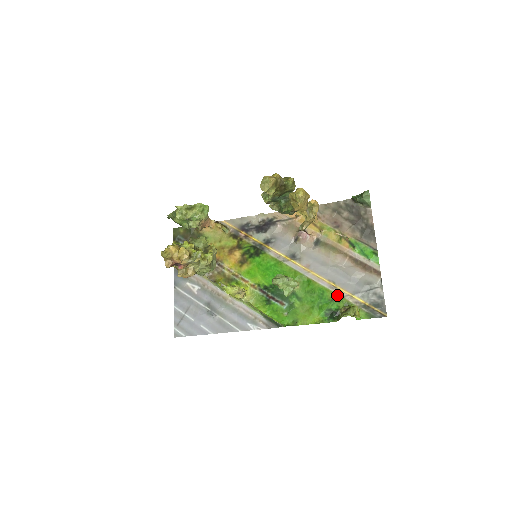
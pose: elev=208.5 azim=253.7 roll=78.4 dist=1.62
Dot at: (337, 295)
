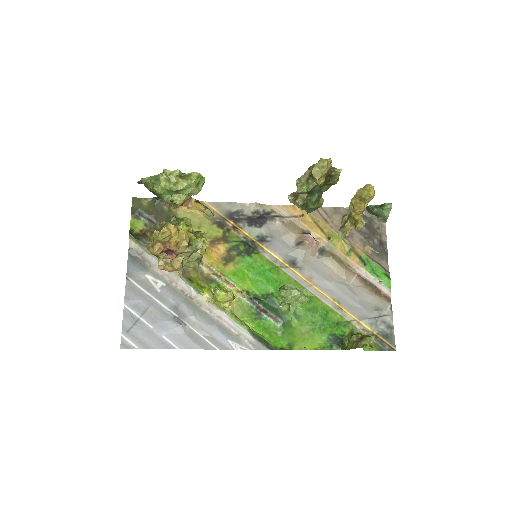
Dot at: (343, 318)
